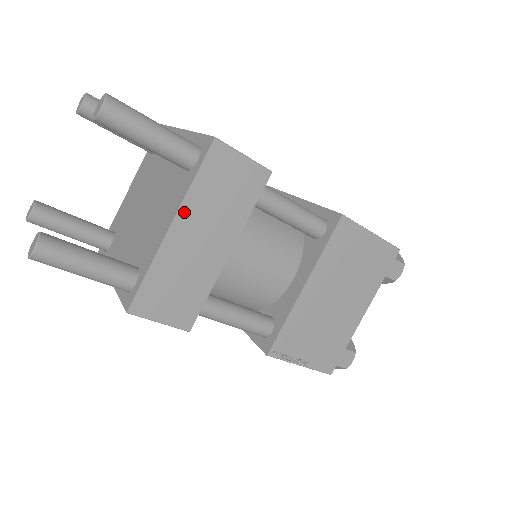
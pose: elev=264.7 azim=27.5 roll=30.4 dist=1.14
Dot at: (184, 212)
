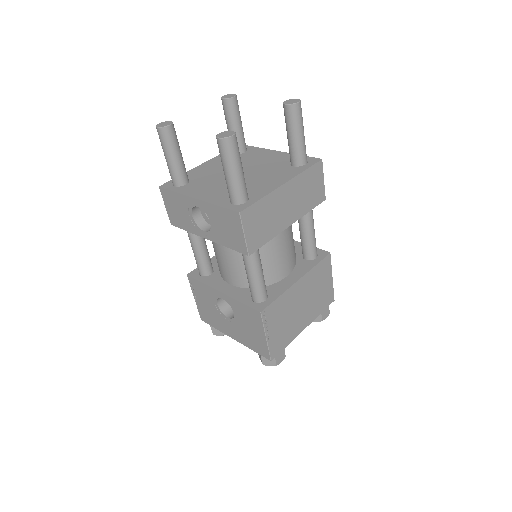
Dot at: (292, 182)
